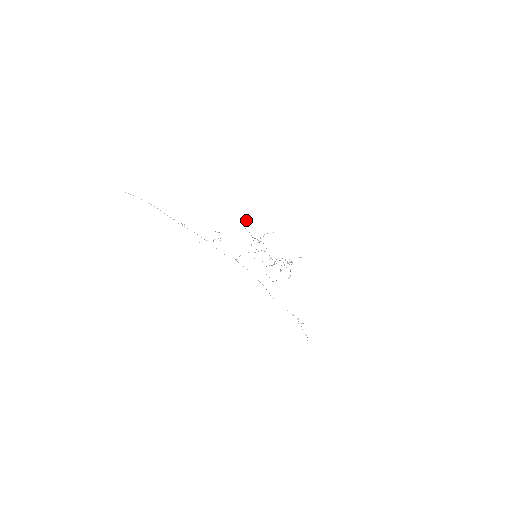
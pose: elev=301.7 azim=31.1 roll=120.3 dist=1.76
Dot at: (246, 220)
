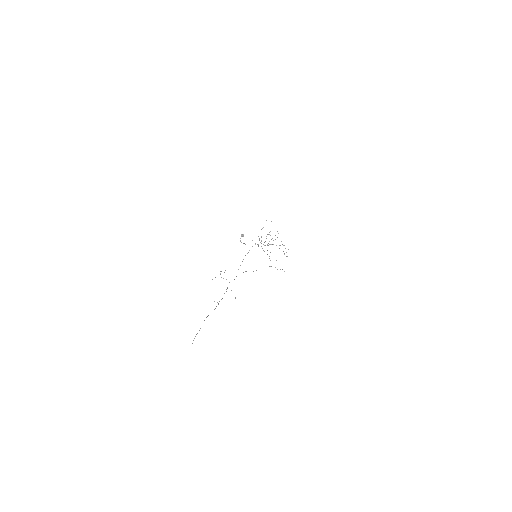
Dot at: (242, 236)
